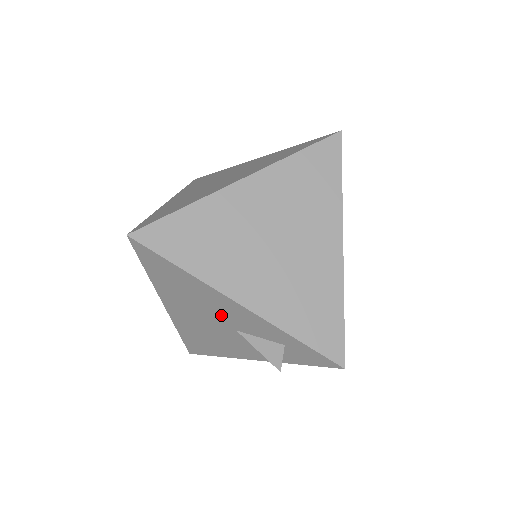
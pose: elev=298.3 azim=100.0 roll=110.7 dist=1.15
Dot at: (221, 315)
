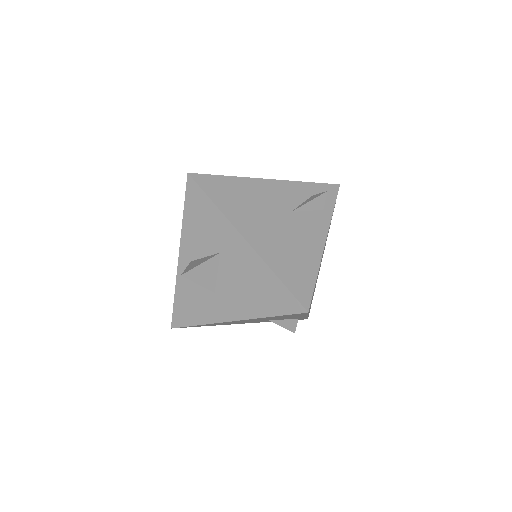
Dot at: (274, 204)
